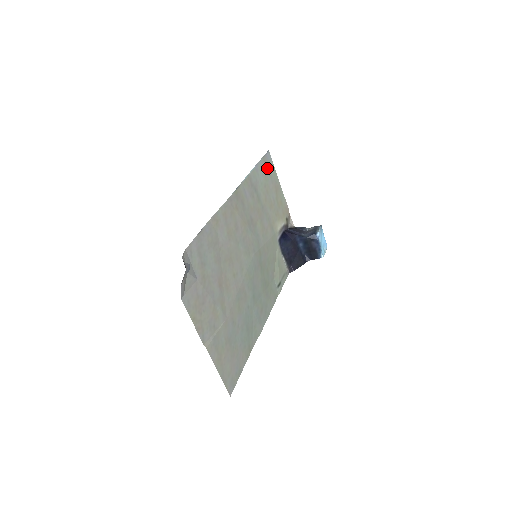
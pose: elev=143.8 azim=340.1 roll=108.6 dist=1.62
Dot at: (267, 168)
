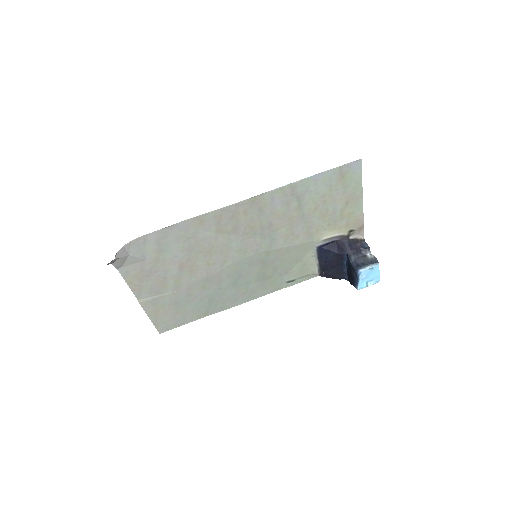
Dot at: (343, 178)
